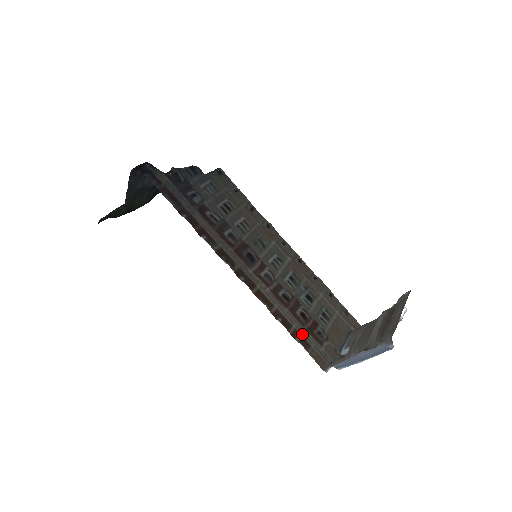
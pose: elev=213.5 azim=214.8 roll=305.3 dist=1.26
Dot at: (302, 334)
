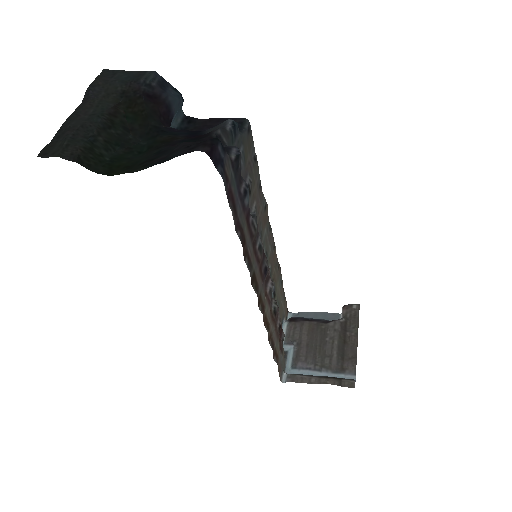
Dot at: (277, 350)
